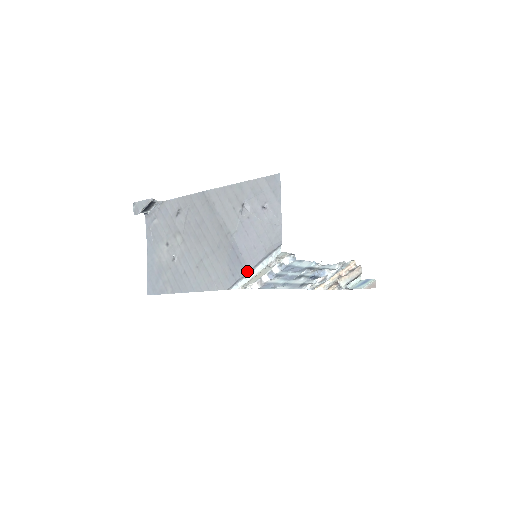
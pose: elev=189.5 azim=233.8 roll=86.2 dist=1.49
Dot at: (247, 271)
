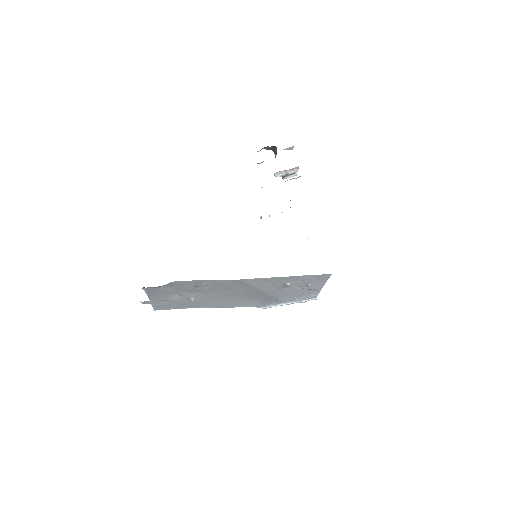
Dot at: (280, 303)
